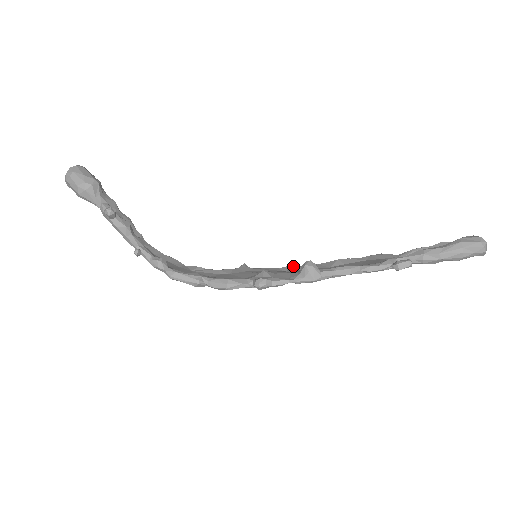
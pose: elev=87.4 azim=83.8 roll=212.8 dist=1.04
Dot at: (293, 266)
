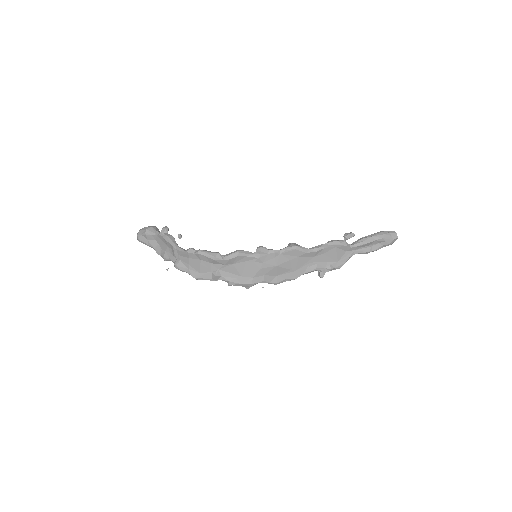
Dot at: (283, 274)
